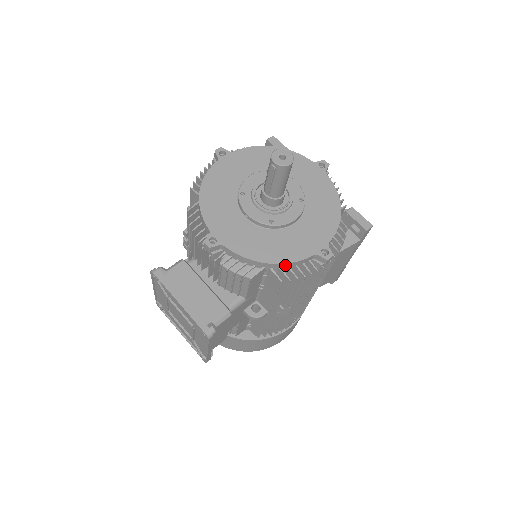
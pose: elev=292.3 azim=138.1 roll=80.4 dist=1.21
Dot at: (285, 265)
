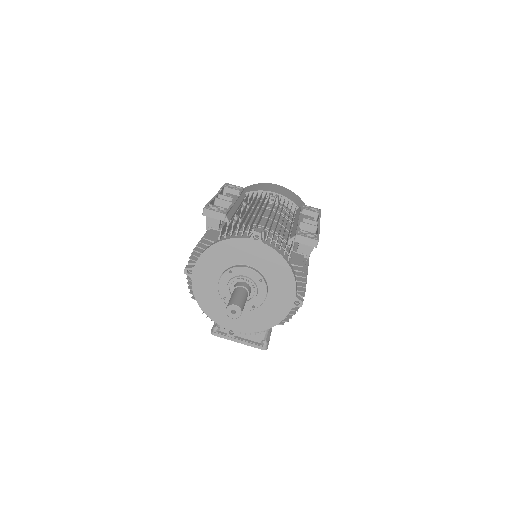
Dot at: (279, 322)
